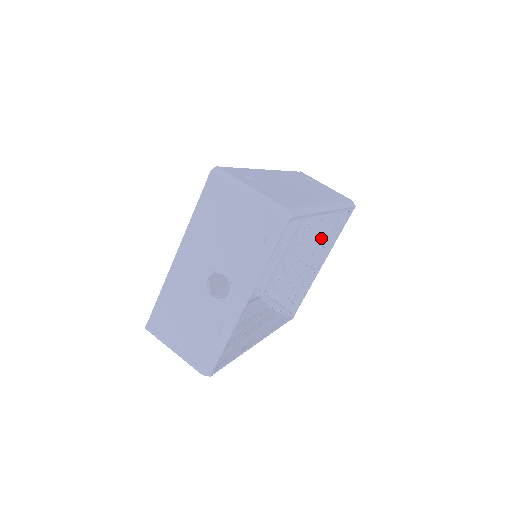
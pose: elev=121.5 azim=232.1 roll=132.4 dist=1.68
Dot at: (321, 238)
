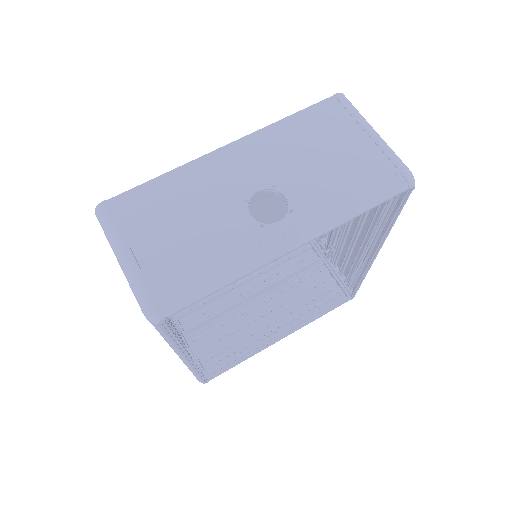
Dot at: (298, 309)
